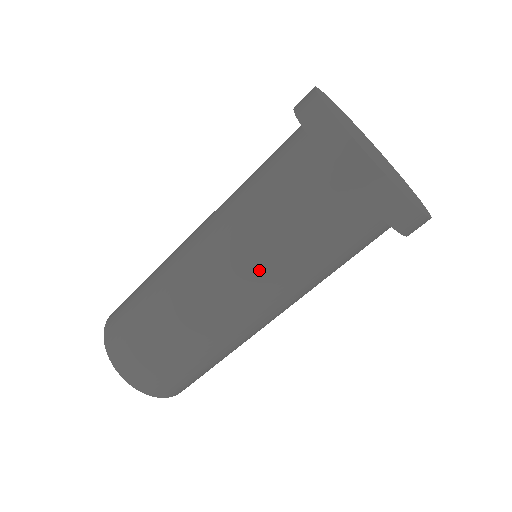
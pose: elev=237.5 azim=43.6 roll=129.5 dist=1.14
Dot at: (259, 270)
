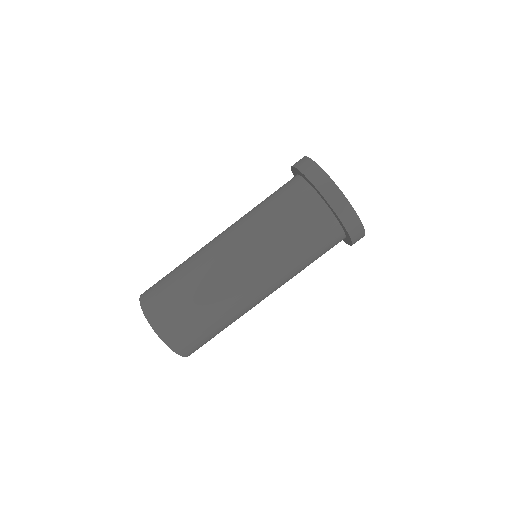
Dot at: (254, 235)
